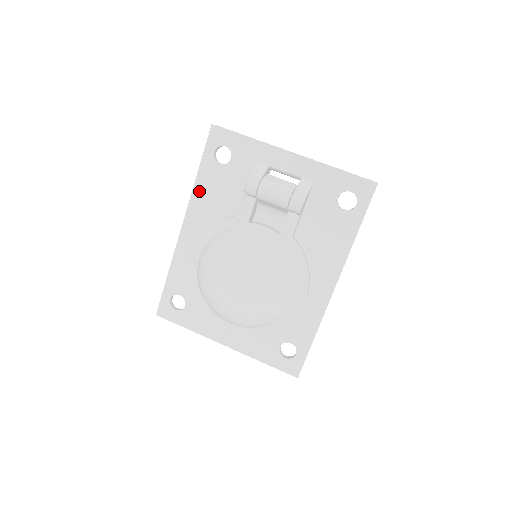
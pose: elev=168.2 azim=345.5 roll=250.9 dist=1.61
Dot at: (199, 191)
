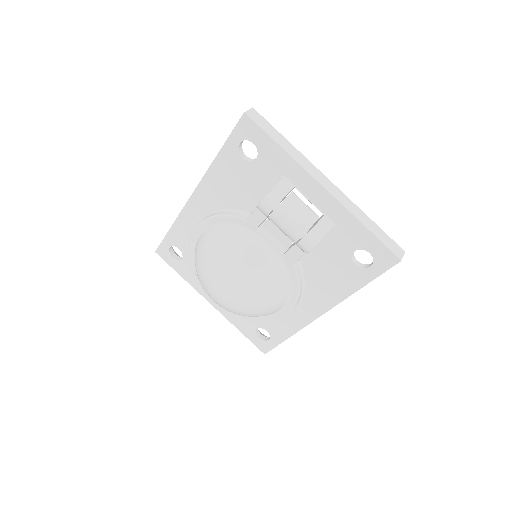
Dot at: (215, 173)
